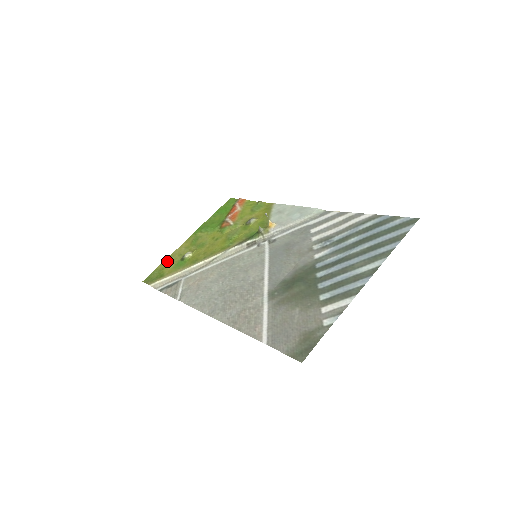
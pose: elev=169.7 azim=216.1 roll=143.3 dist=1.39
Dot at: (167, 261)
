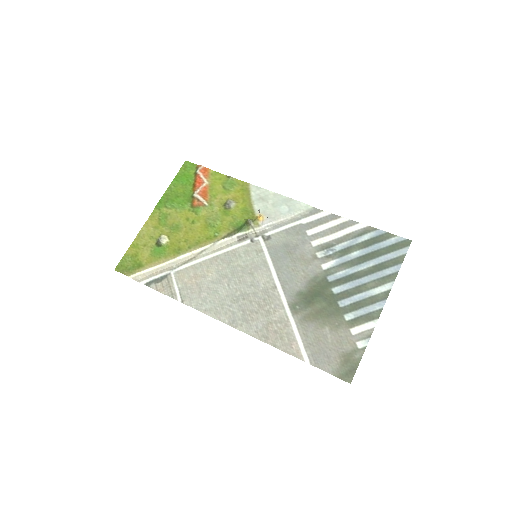
Dot at: (137, 244)
